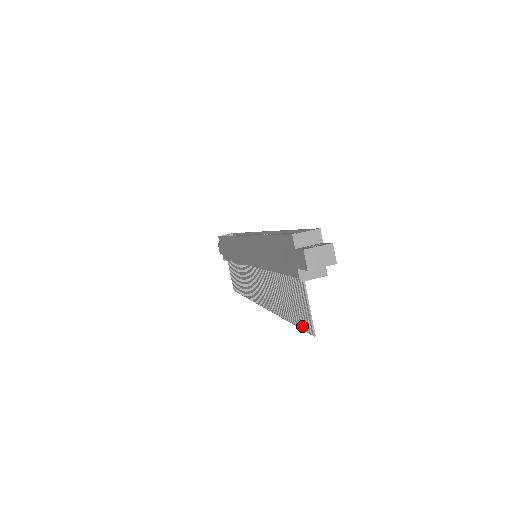
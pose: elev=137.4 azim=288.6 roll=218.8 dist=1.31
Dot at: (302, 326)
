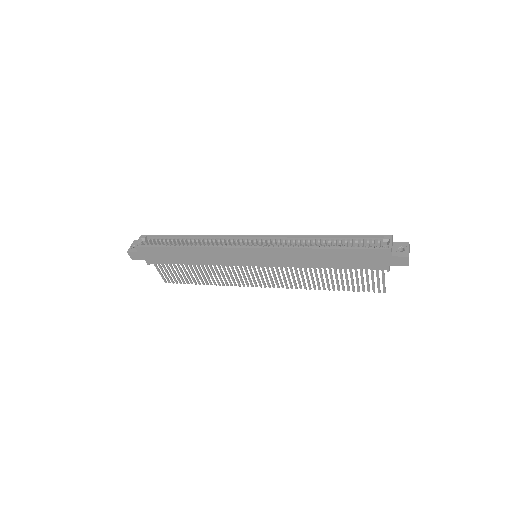
Dot at: occluded
